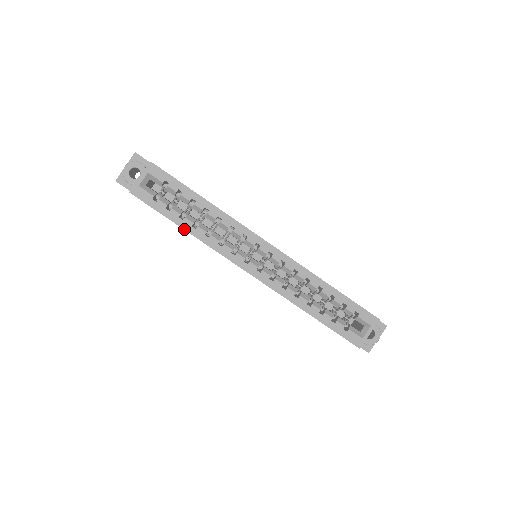
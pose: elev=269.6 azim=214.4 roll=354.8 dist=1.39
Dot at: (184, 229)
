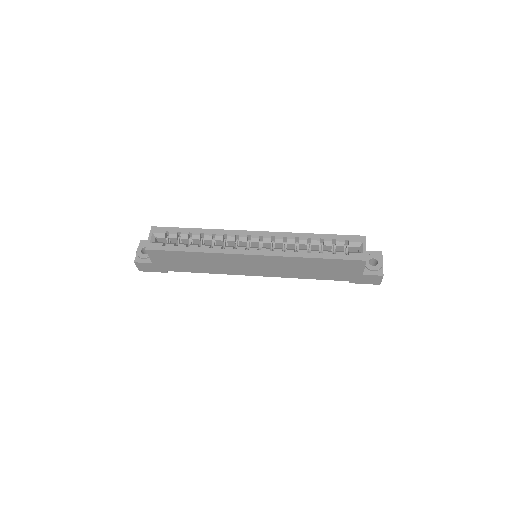
Dot at: (193, 252)
